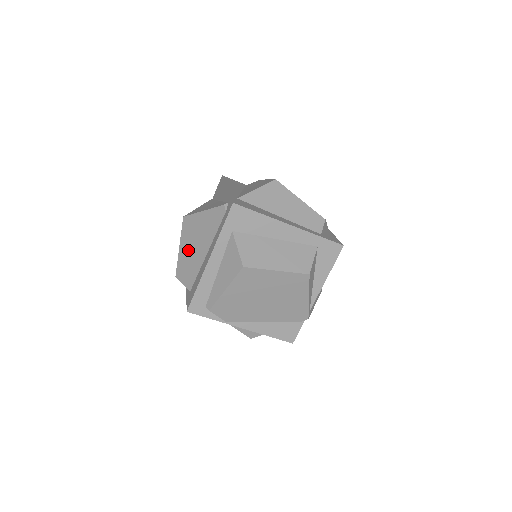
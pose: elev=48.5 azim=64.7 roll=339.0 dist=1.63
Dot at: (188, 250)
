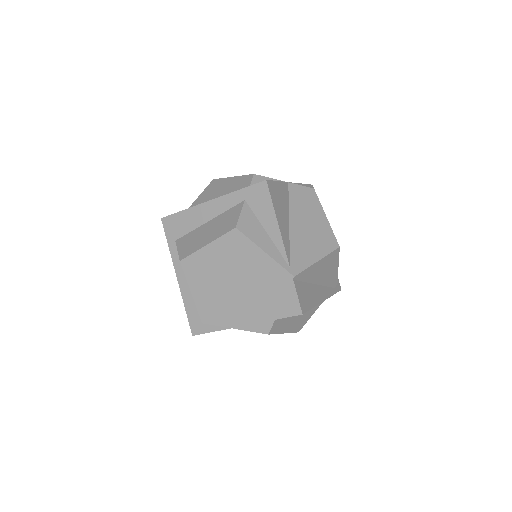
Dot at: occluded
